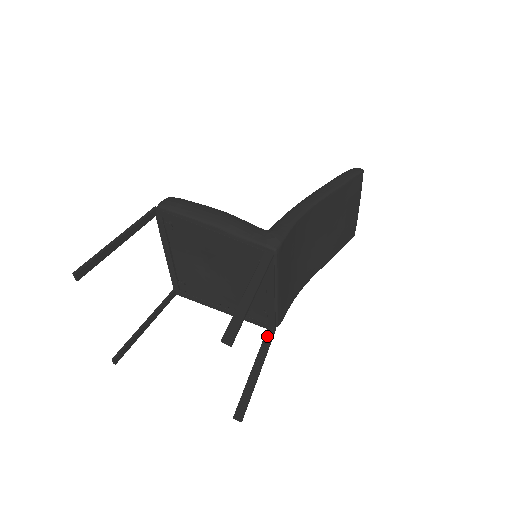
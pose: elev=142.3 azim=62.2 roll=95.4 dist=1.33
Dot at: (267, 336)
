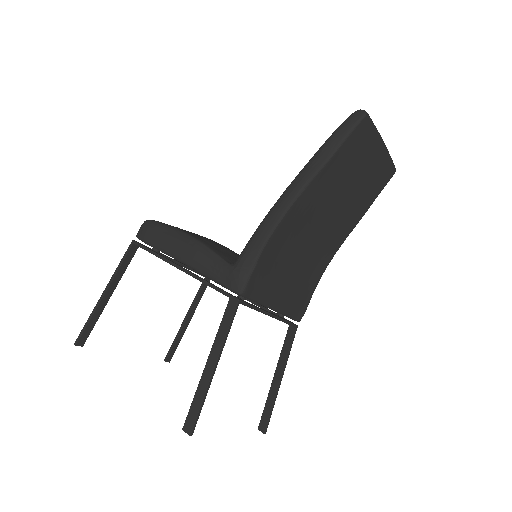
Dot at: (288, 335)
